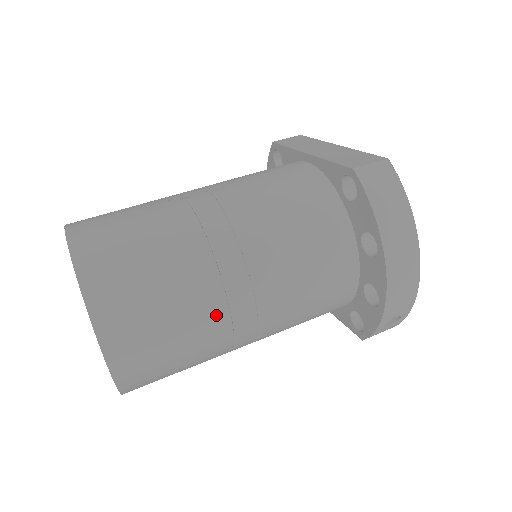
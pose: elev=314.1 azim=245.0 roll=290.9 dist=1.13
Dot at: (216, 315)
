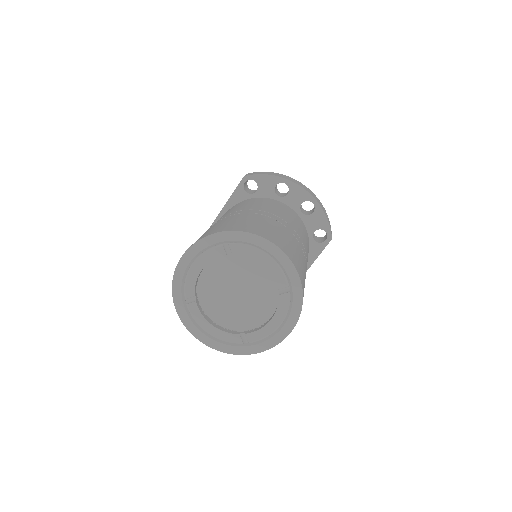
Dot at: (280, 225)
